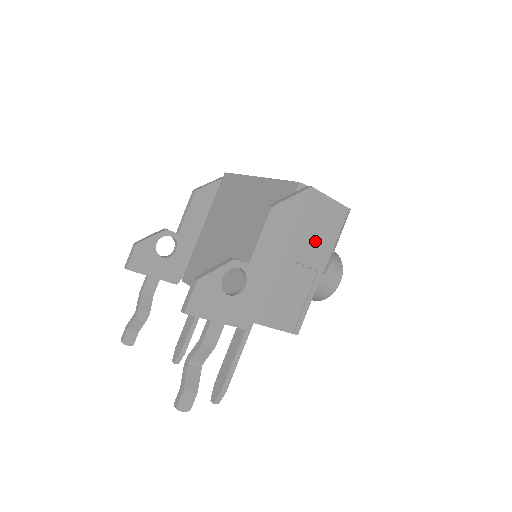
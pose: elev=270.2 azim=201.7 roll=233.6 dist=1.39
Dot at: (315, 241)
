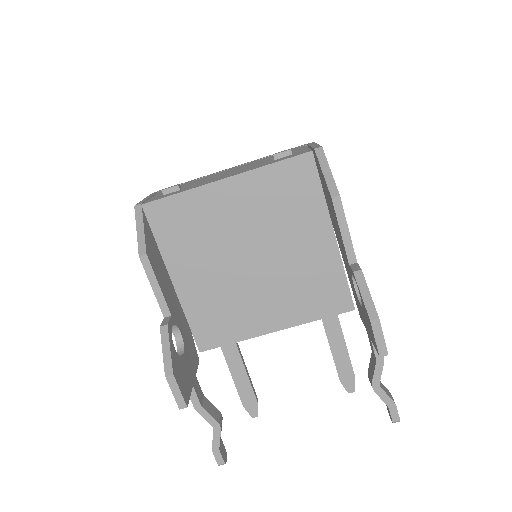
Dot at: occluded
